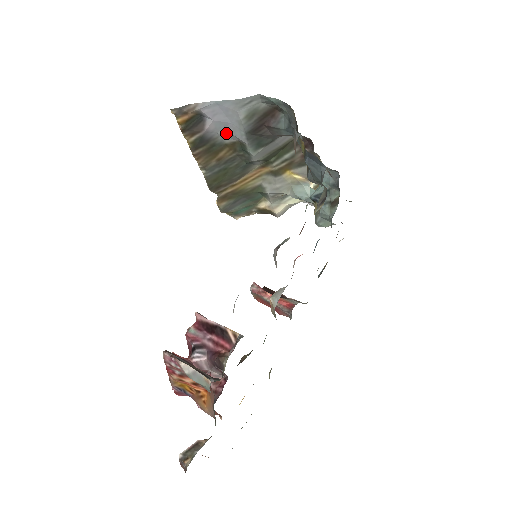
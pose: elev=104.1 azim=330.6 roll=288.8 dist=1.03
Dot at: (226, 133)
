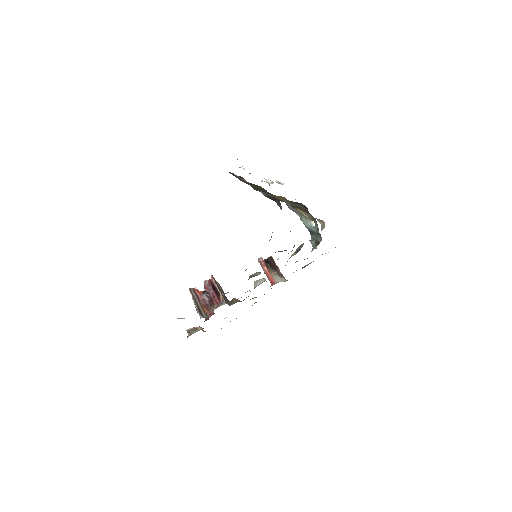
Dot at: occluded
